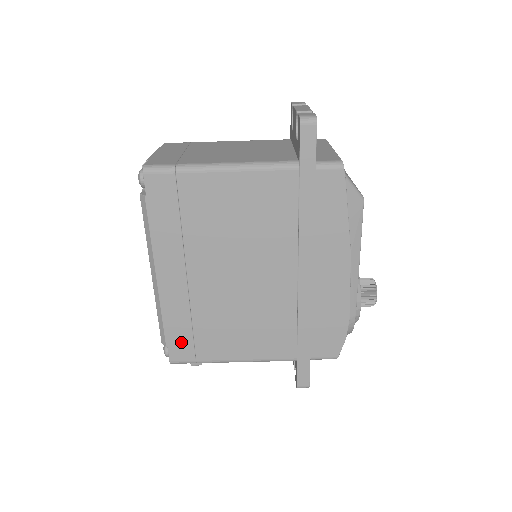
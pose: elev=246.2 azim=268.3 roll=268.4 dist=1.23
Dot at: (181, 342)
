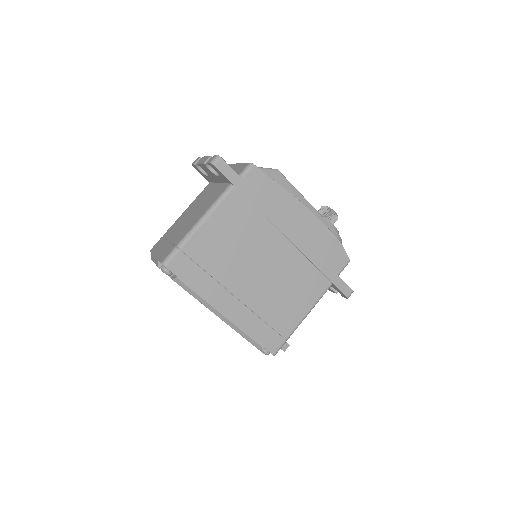
Dot at: (268, 337)
